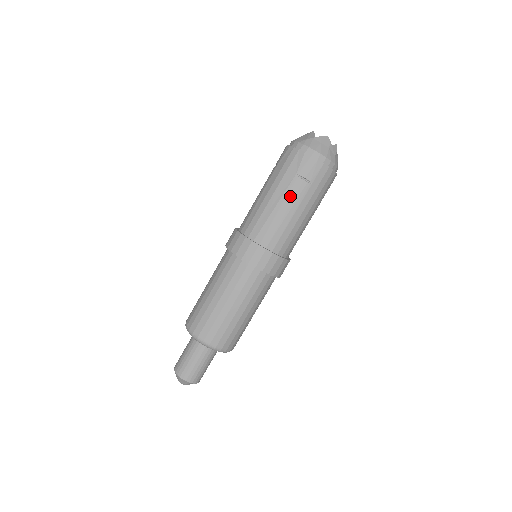
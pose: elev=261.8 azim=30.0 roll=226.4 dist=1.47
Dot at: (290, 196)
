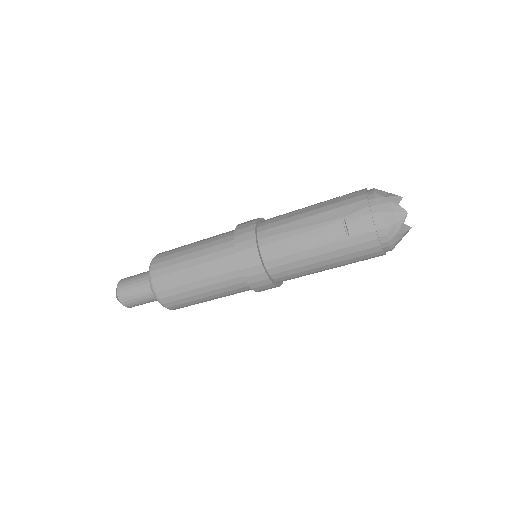
Dot at: (320, 231)
